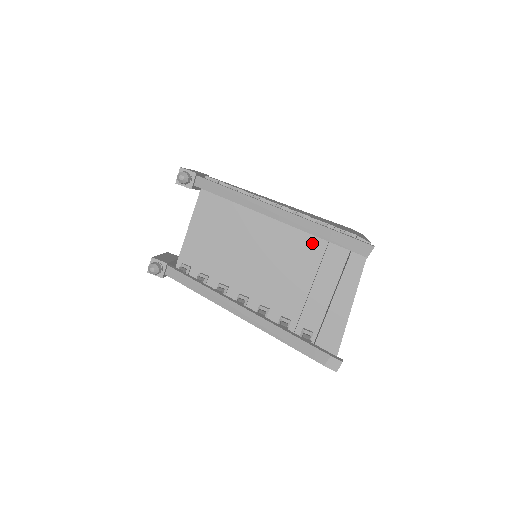
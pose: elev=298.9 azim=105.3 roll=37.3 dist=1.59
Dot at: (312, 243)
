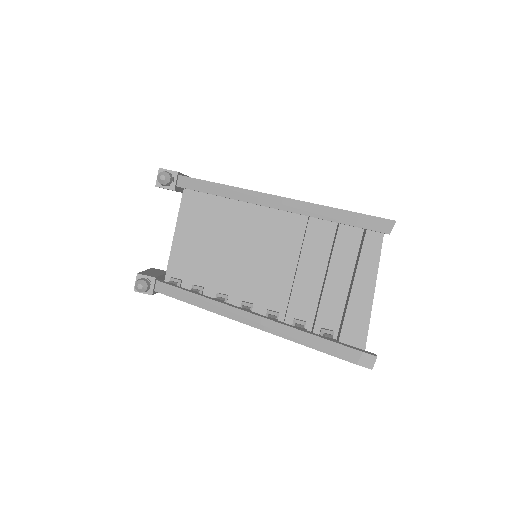
Dot at: (318, 232)
